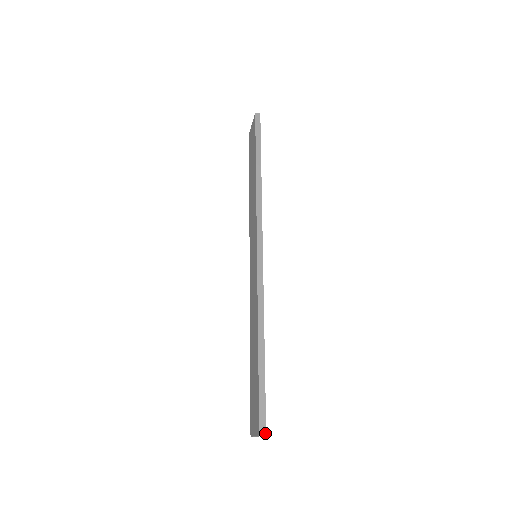
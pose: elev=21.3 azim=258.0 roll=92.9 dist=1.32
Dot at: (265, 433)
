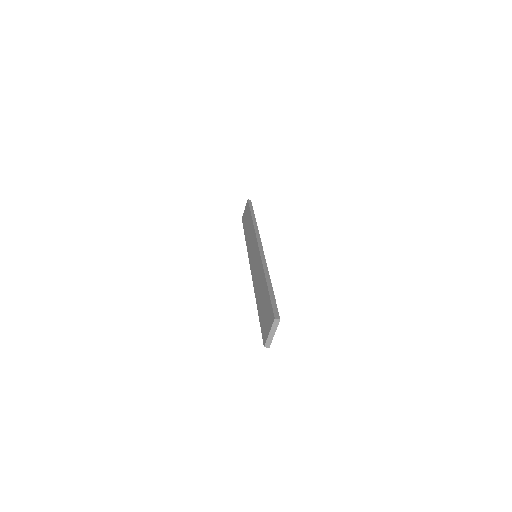
Dot at: (279, 318)
